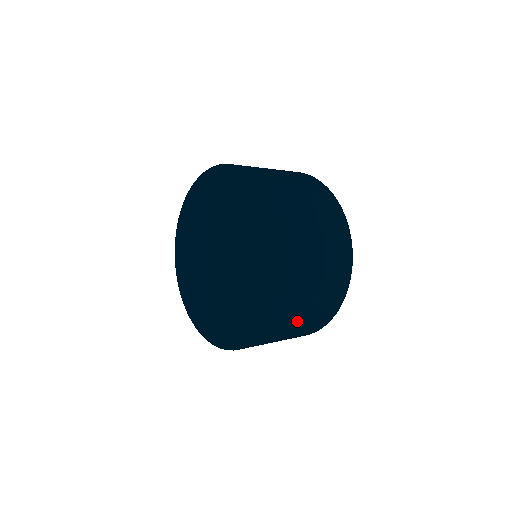
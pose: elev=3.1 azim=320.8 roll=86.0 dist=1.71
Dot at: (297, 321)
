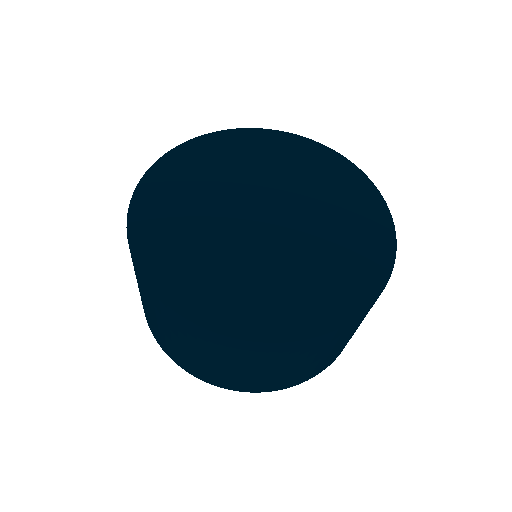
Dot at: (356, 328)
